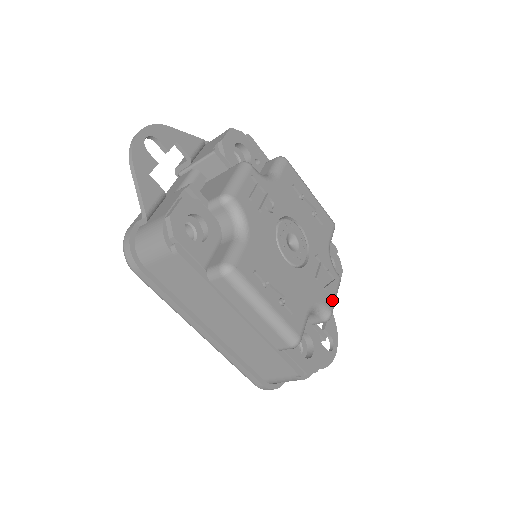
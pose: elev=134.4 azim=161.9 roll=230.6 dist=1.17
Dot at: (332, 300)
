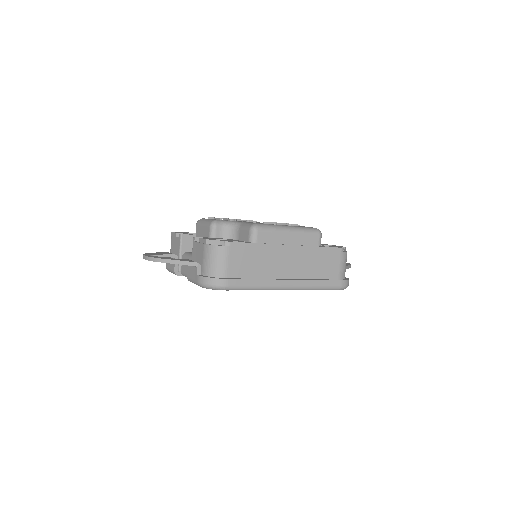
Dot at: occluded
